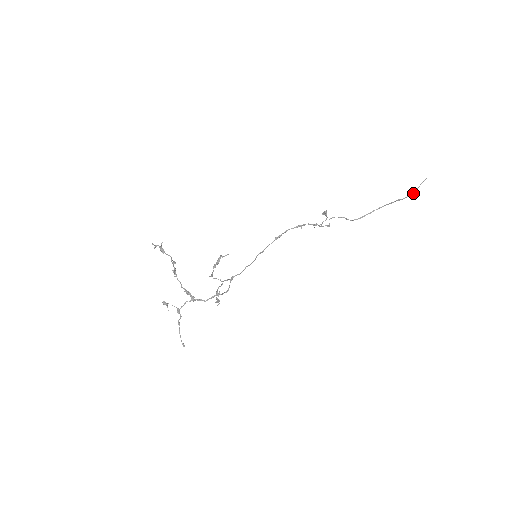
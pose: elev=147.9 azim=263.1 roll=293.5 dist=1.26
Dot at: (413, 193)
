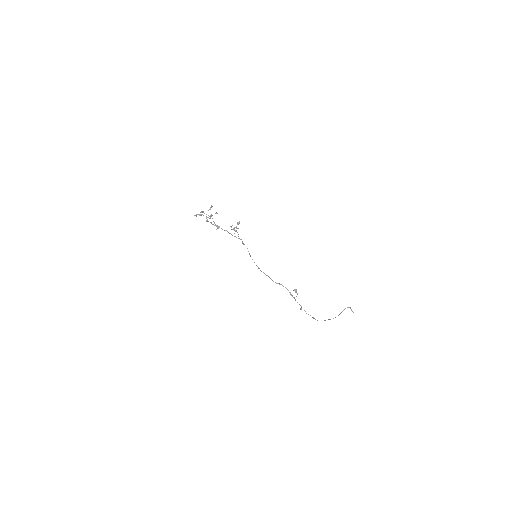
Dot at: (349, 307)
